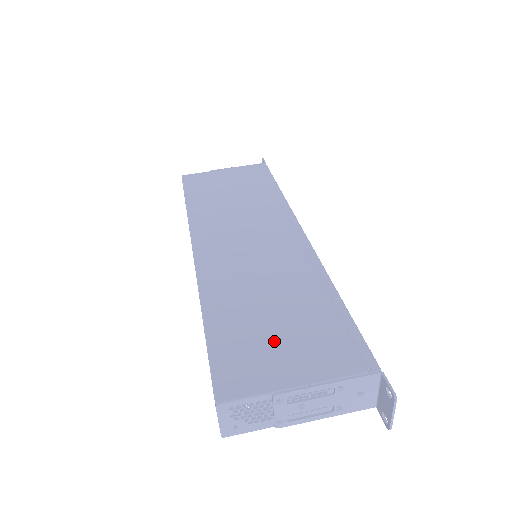
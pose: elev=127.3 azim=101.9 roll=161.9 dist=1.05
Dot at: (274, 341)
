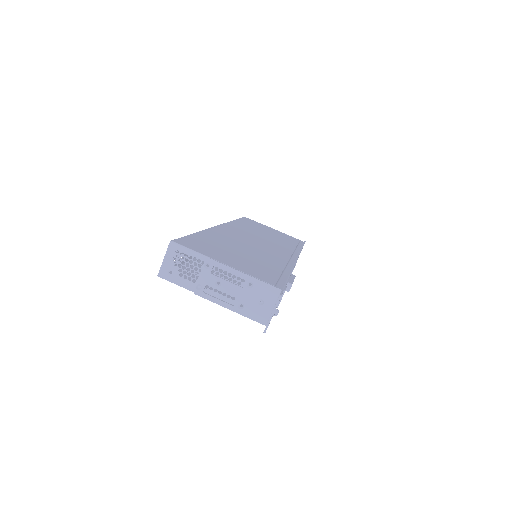
Dot at: (230, 254)
